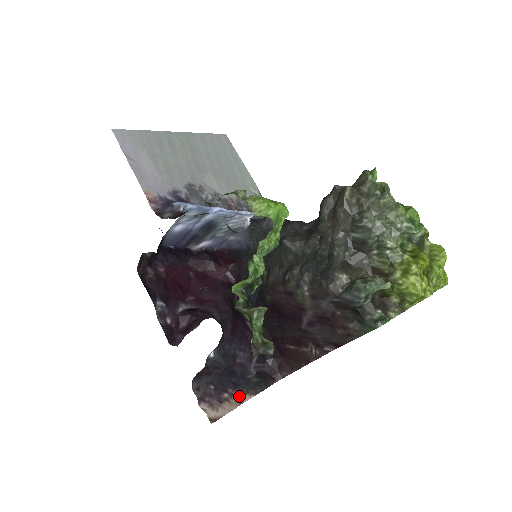
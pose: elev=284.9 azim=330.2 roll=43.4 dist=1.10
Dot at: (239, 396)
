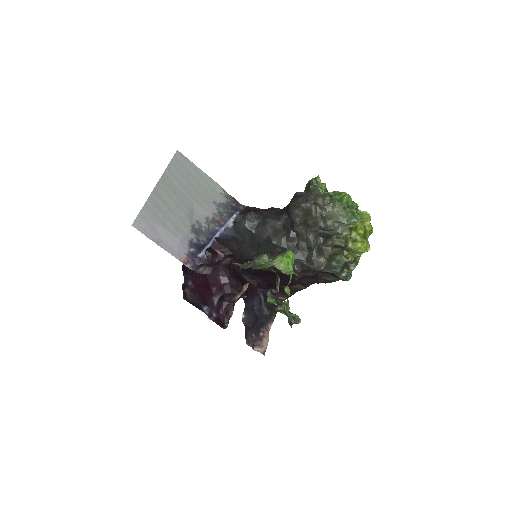
Dot at: (266, 328)
